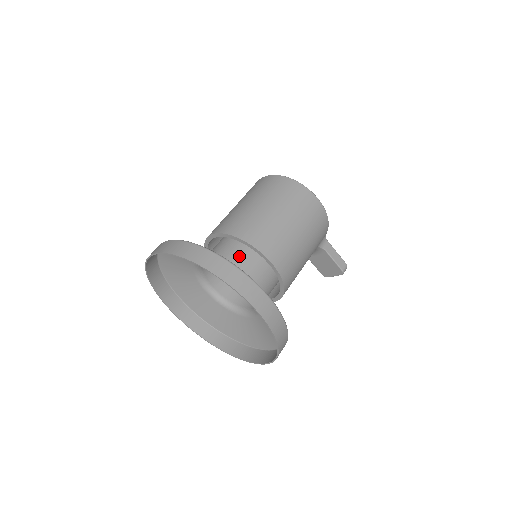
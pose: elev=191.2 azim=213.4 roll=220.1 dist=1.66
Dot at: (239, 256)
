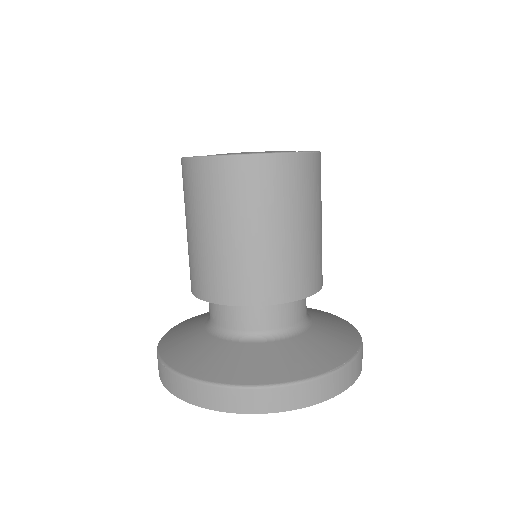
Dot at: (295, 308)
